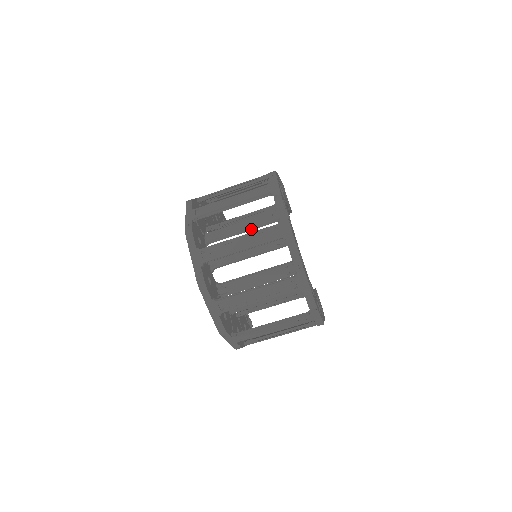
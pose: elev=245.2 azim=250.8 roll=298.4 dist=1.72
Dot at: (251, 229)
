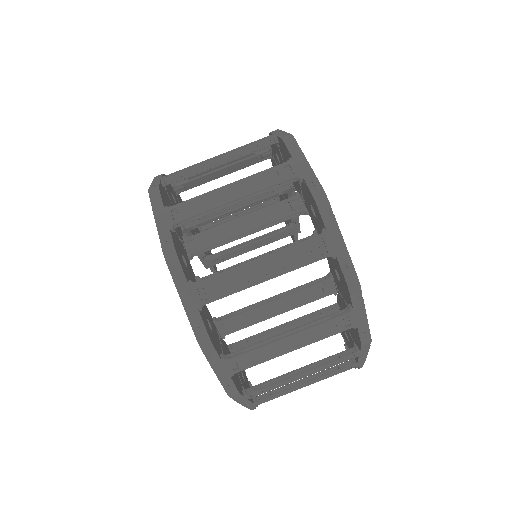
Dot at: (247, 203)
